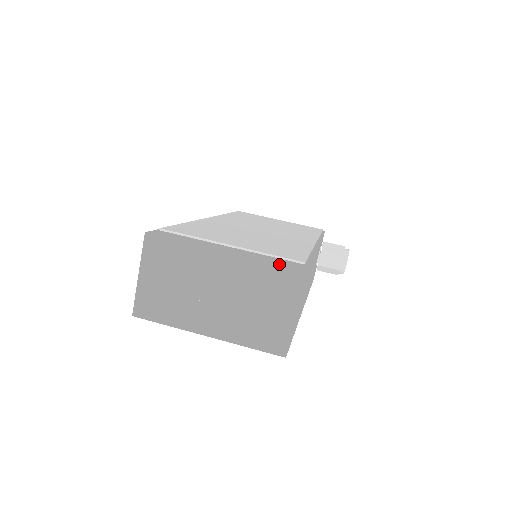
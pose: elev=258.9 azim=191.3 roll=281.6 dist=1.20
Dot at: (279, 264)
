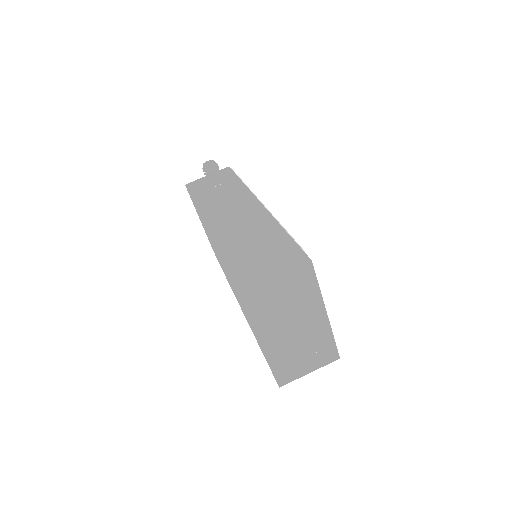
Dot at: occluded
